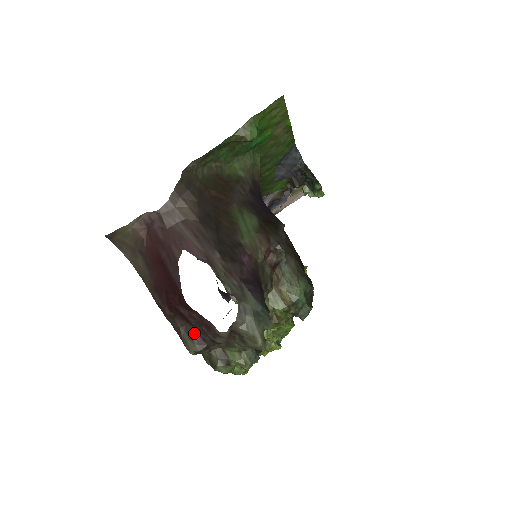
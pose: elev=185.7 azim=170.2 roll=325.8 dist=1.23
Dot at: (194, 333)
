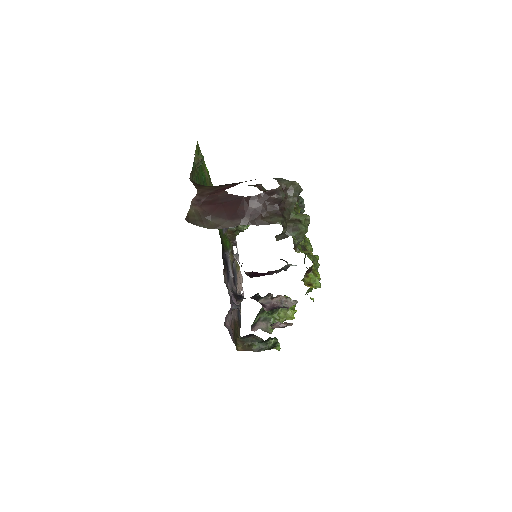
Dot at: (270, 214)
